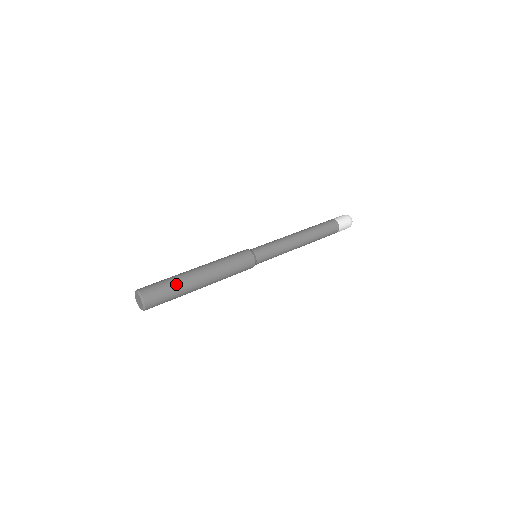
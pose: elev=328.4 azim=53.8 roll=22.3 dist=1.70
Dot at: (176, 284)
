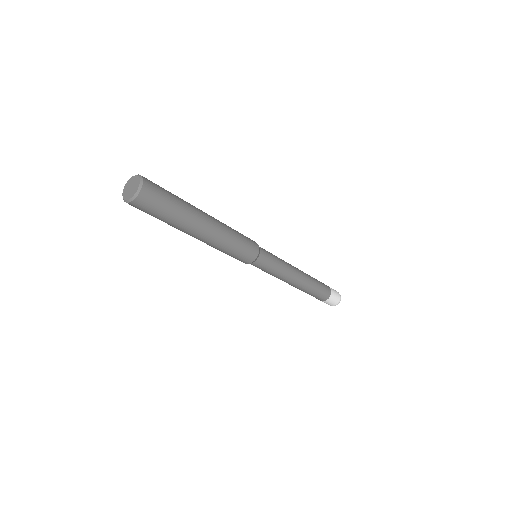
Dot at: occluded
